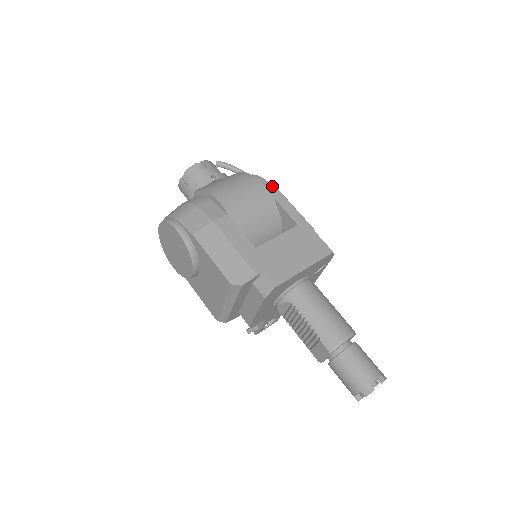
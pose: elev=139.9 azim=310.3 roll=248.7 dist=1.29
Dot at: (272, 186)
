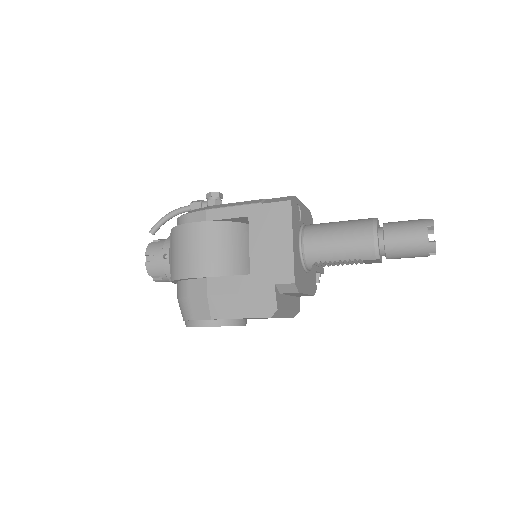
Dot at: (199, 213)
